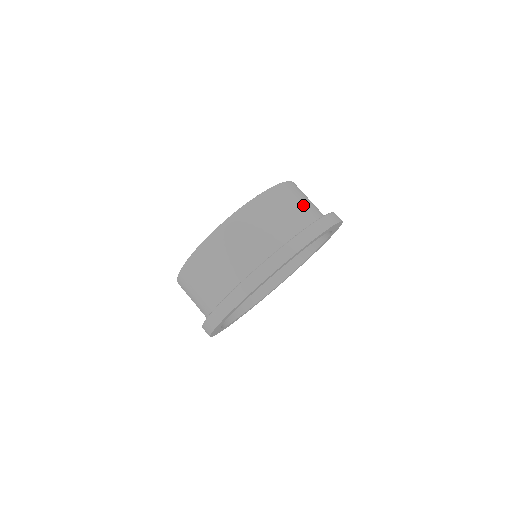
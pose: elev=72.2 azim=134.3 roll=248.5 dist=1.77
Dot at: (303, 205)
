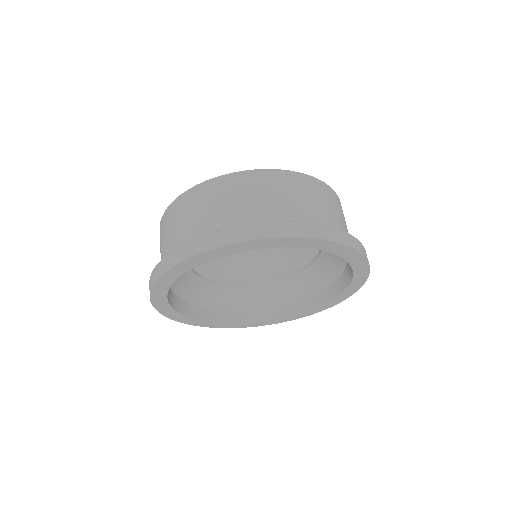
Dot at: (284, 202)
